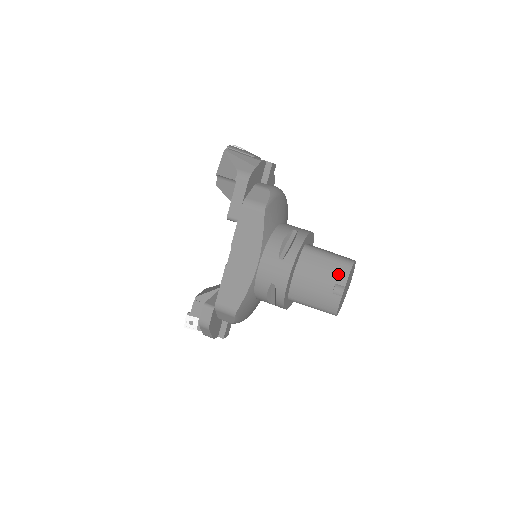
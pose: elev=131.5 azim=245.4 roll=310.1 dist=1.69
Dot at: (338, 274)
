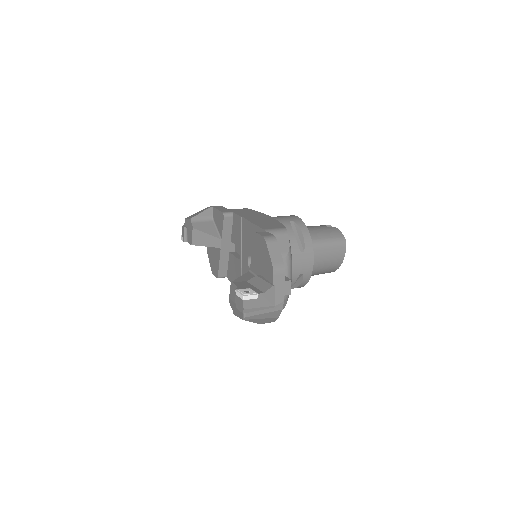
Dot at: occluded
